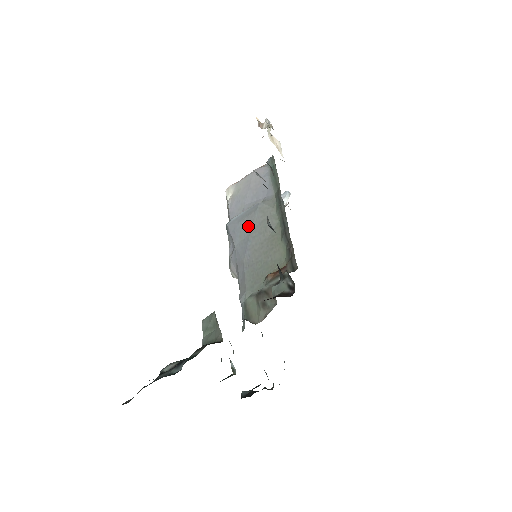
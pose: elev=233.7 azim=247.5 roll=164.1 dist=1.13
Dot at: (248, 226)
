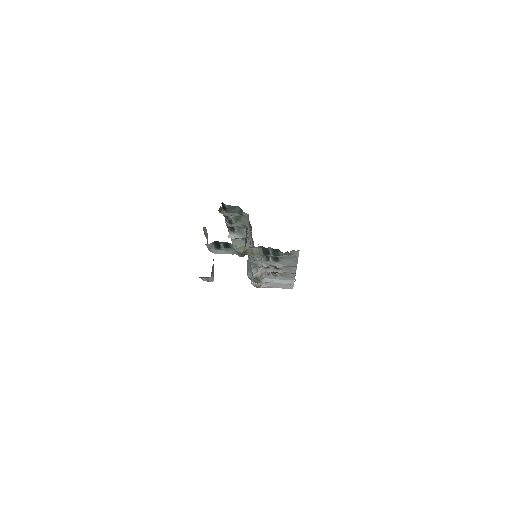
Dot at: occluded
